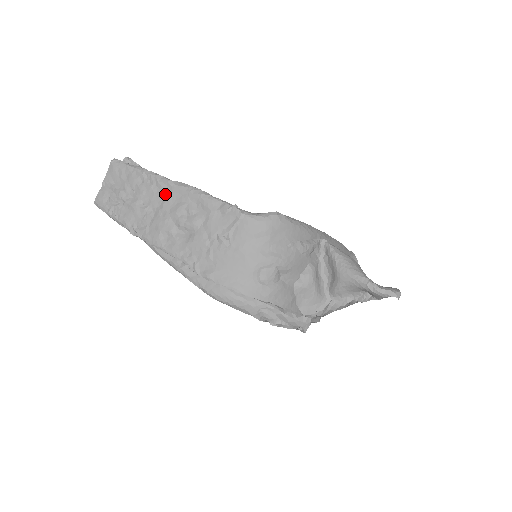
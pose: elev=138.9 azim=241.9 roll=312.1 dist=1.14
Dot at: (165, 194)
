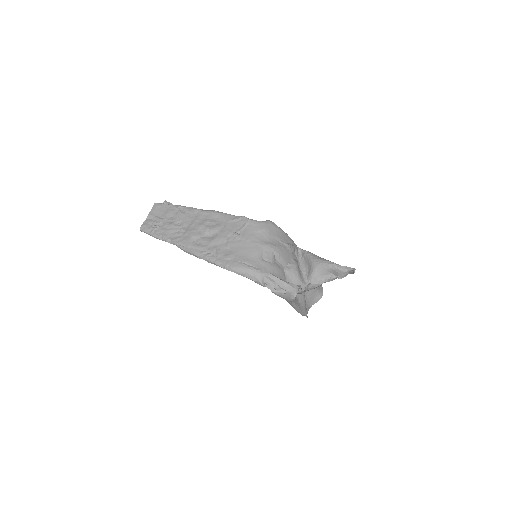
Dot at: (194, 216)
